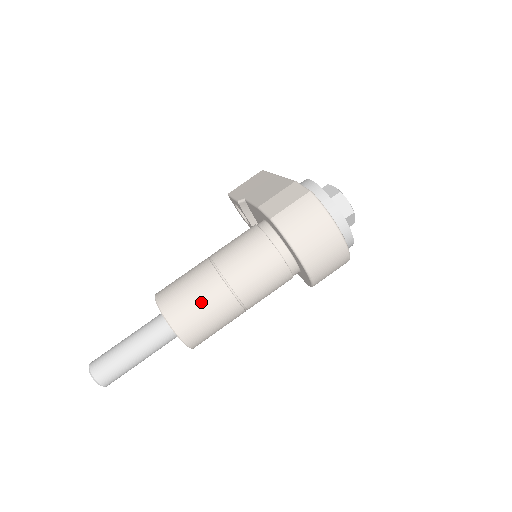
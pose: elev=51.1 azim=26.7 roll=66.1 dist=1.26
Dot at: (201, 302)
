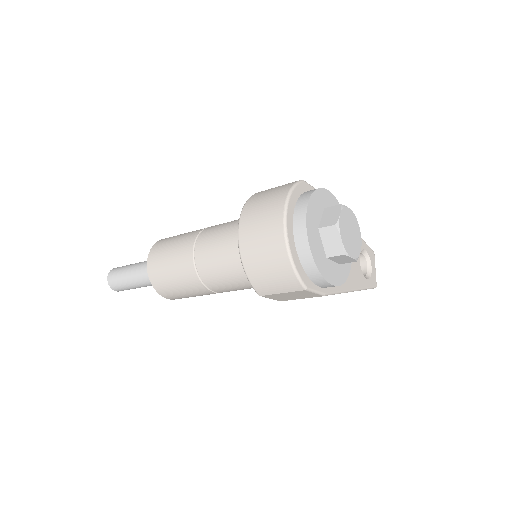
Dot at: (177, 240)
